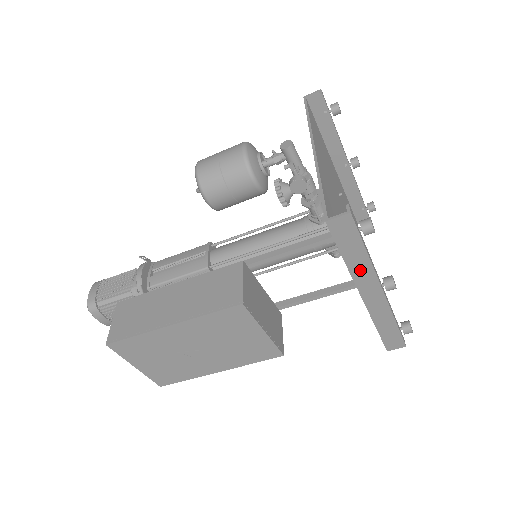
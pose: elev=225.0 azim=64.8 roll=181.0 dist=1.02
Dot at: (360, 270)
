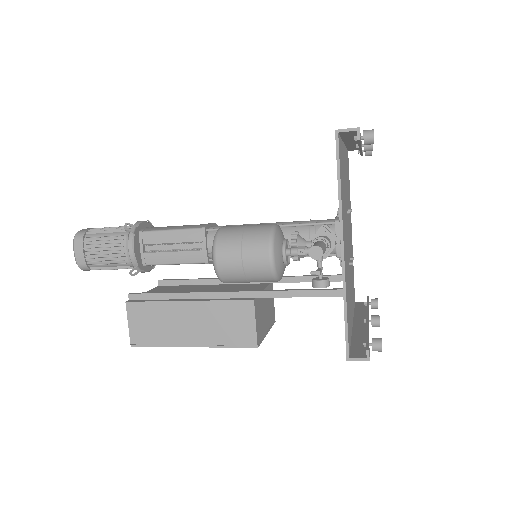
Dot at: (358, 337)
